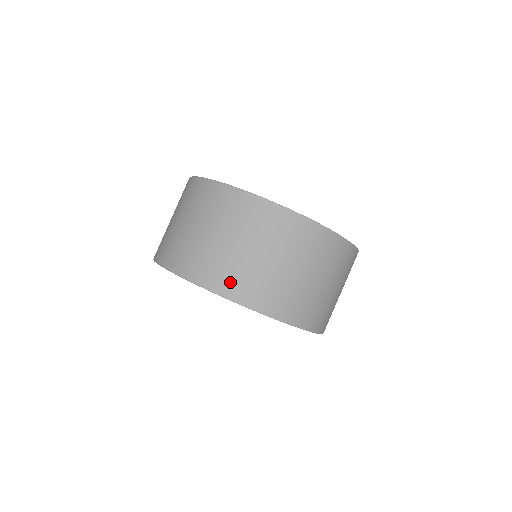
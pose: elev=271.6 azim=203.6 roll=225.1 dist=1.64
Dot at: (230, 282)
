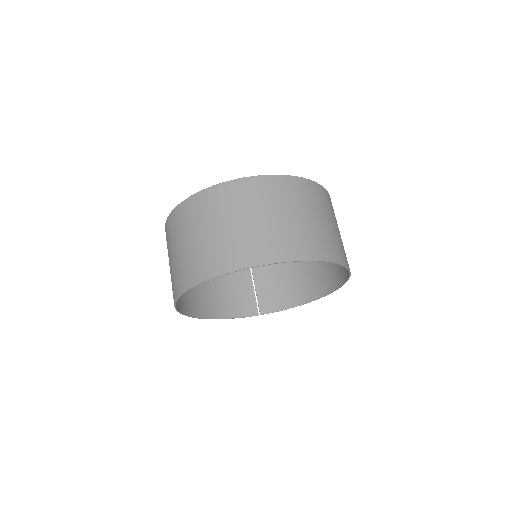
Dot at: (188, 275)
